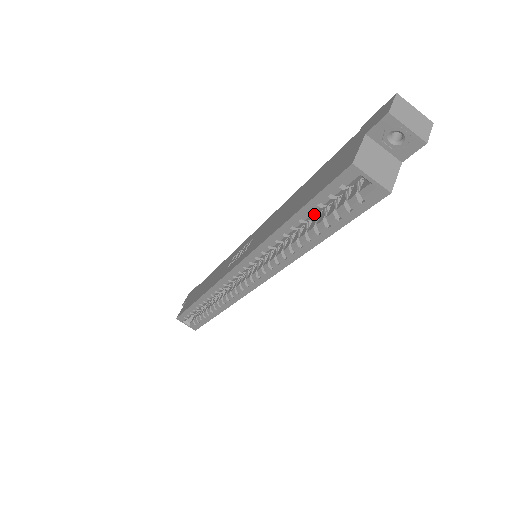
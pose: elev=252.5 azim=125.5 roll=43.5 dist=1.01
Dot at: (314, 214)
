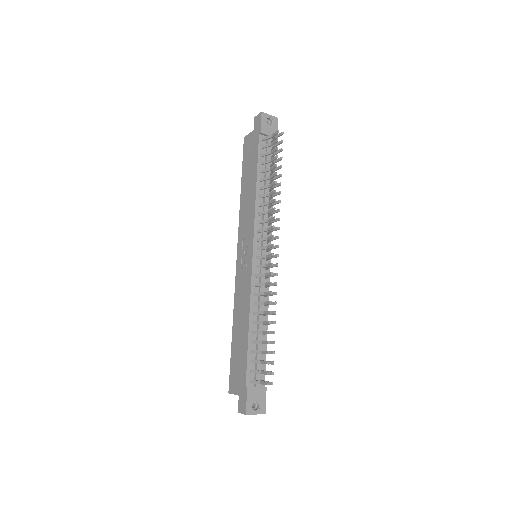
Dot at: occluded
